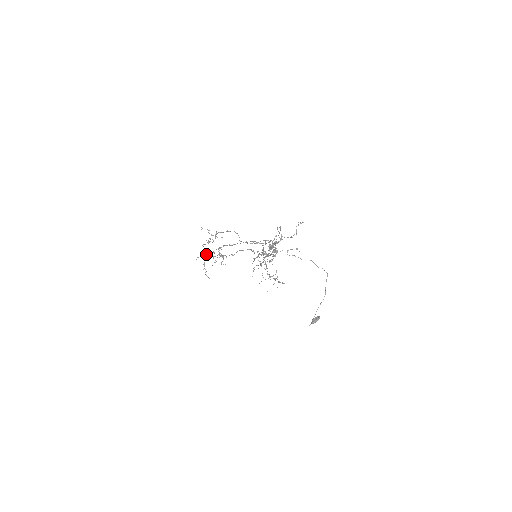
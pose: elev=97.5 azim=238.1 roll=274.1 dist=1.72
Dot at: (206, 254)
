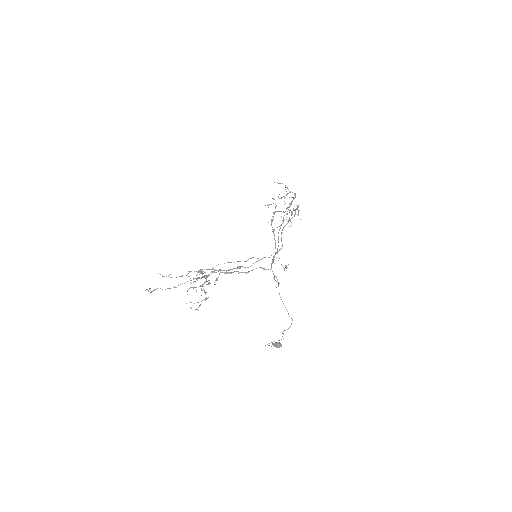
Dot at: (276, 206)
